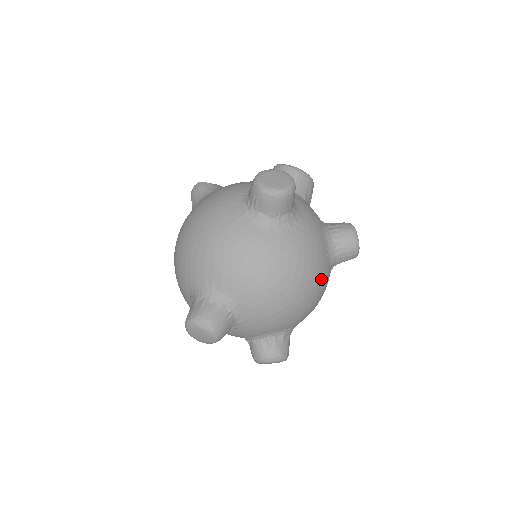
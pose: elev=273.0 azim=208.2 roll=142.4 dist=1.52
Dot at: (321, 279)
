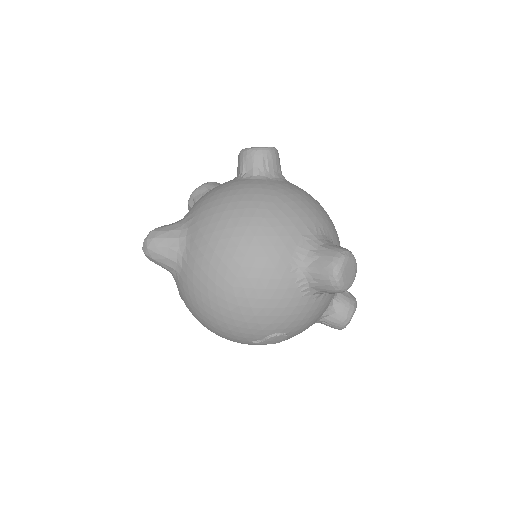
Dot at: occluded
